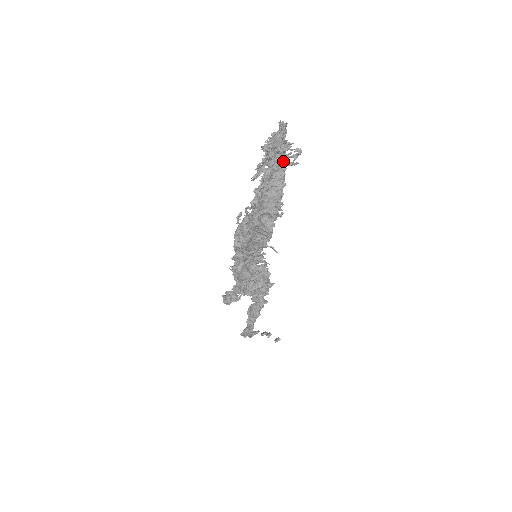
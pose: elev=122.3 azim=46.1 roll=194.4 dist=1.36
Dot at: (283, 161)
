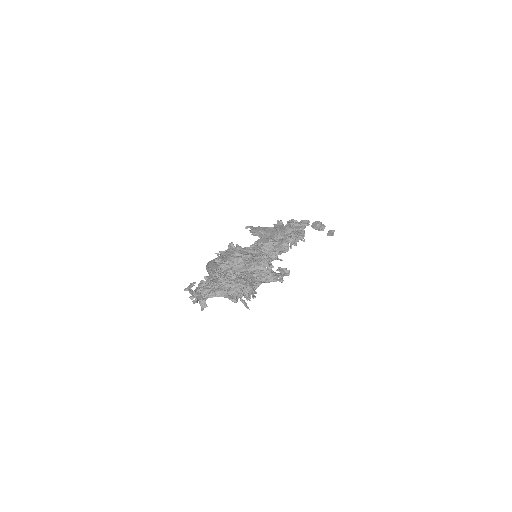
Dot at: occluded
